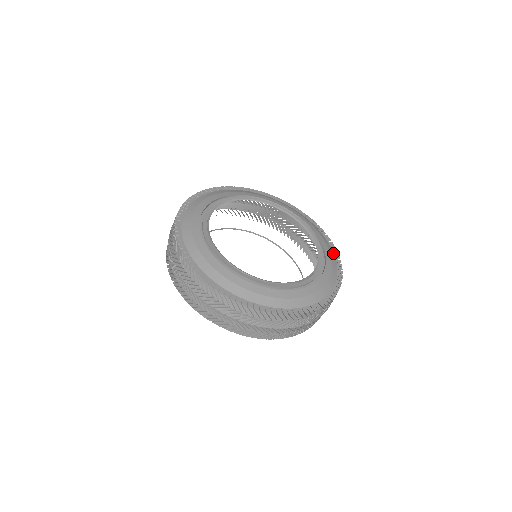
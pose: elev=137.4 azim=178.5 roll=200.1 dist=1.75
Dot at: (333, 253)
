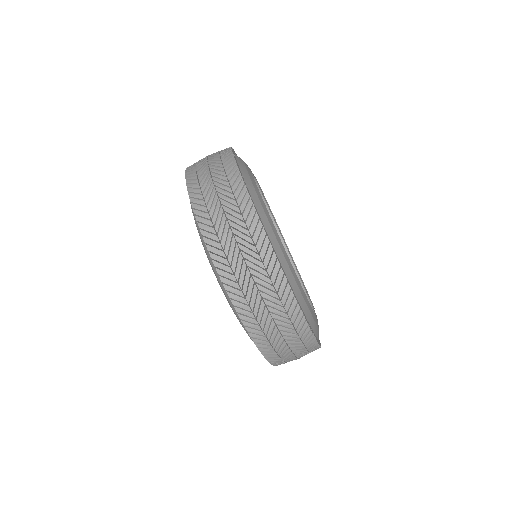
Dot at: (318, 337)
